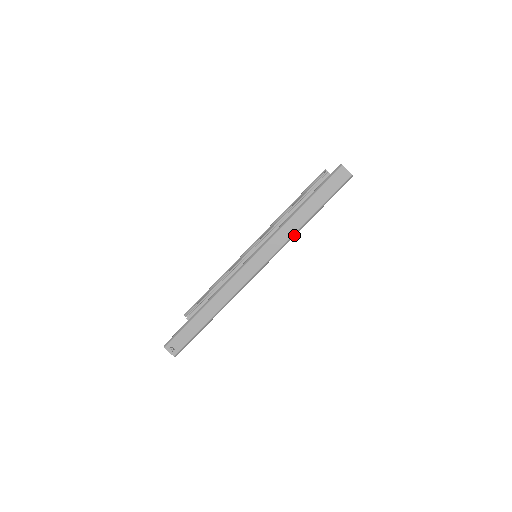
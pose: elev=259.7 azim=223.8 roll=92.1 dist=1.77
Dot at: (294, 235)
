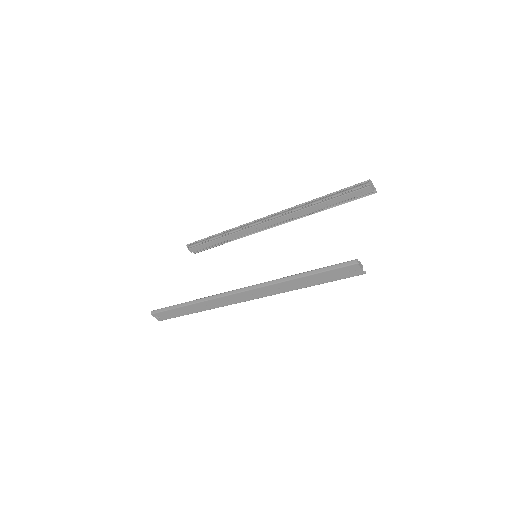
Dot at: (286, 291)
